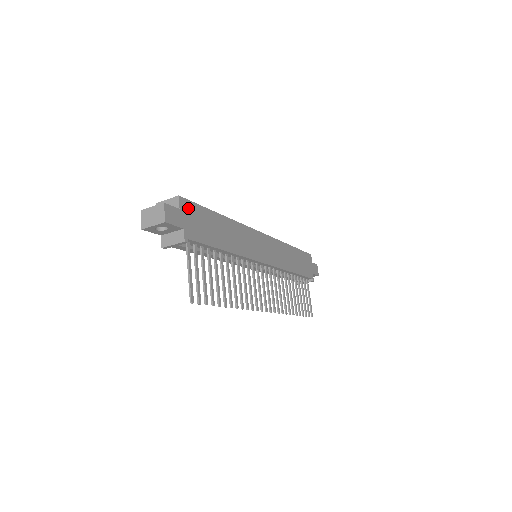
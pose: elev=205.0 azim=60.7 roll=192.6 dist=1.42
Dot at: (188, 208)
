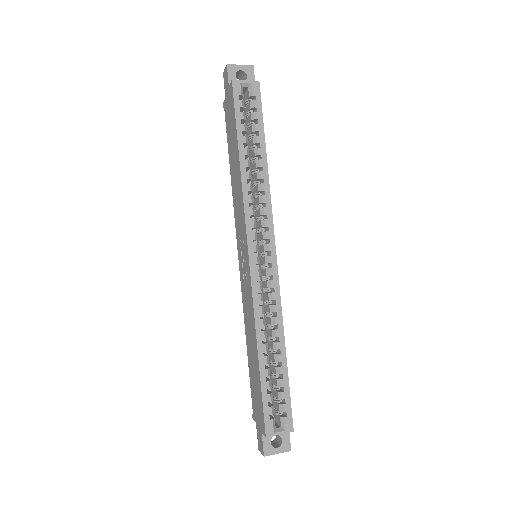
Dot at: occluded
